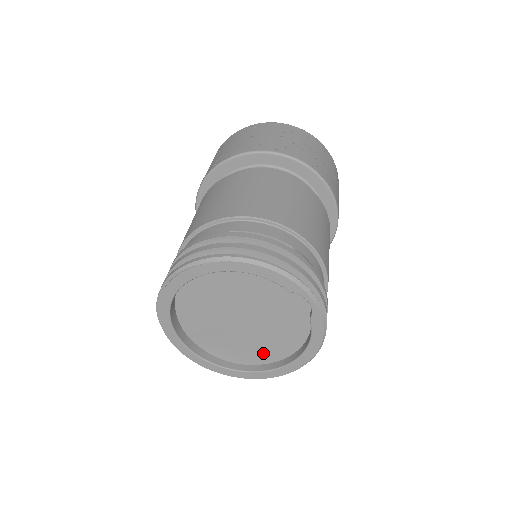
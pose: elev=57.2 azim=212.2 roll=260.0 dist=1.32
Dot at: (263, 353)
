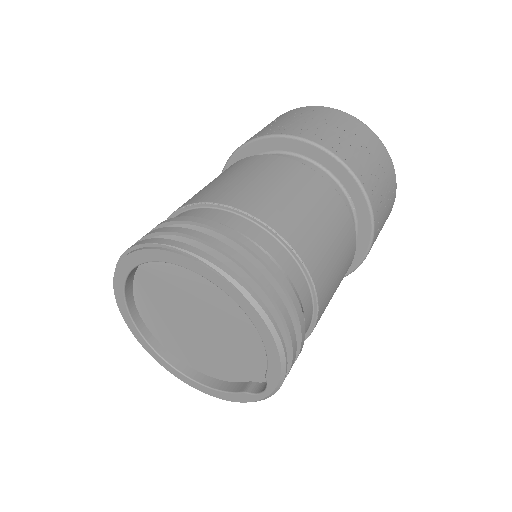
Dot at: (173, 343)
